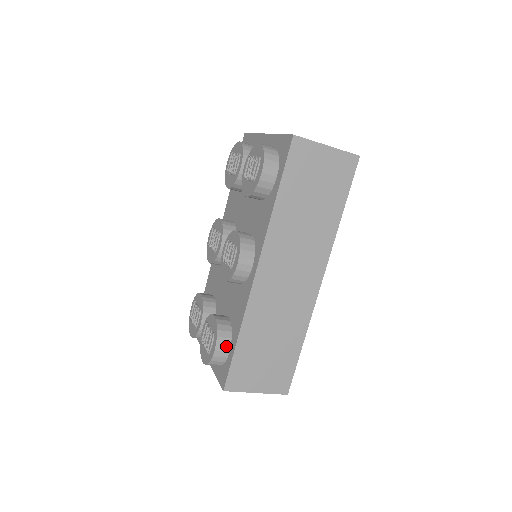
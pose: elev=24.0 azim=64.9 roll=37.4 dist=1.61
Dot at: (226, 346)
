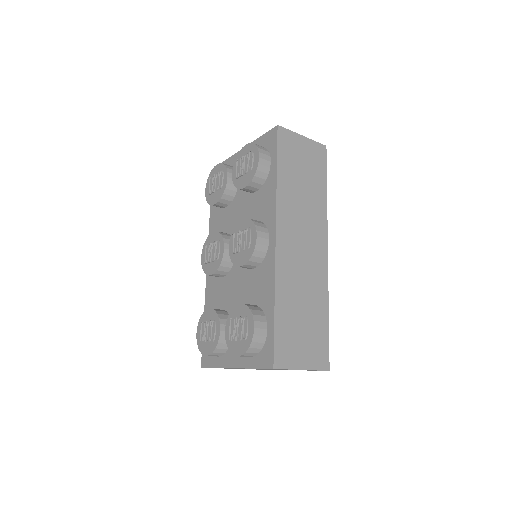
Dot at: (263, 323)
